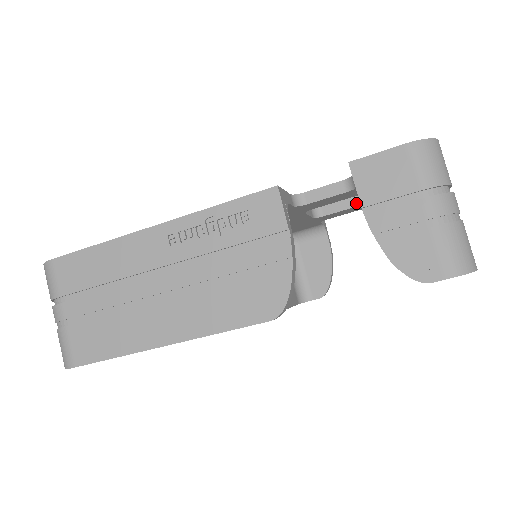
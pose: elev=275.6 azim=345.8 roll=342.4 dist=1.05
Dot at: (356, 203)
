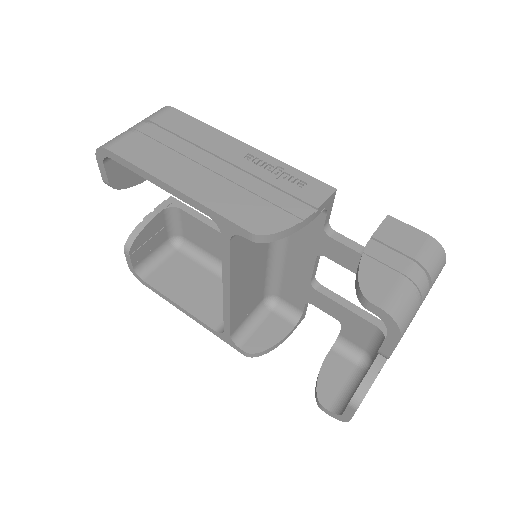
Dot at: (344, 304)
